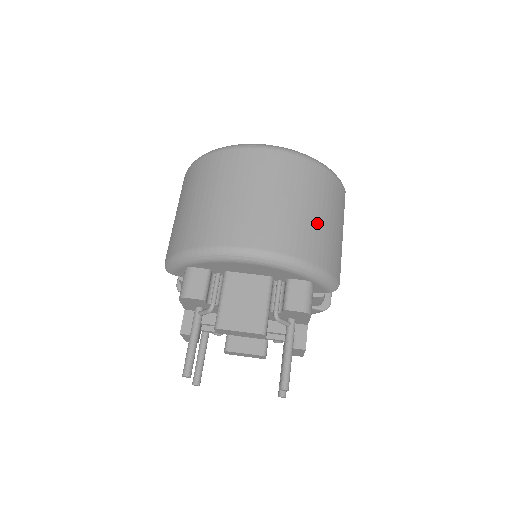
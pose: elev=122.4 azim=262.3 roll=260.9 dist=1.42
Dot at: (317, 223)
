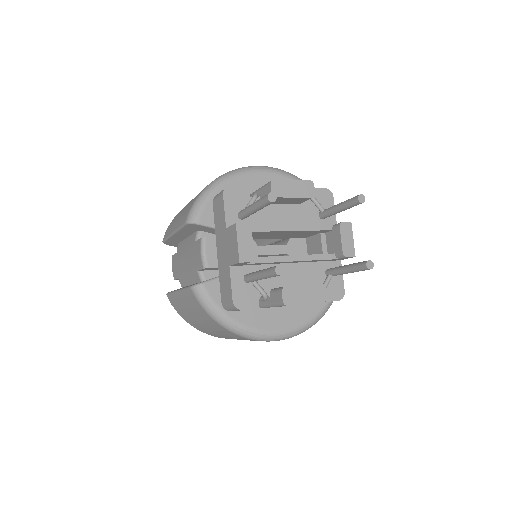
Dot at: occluded
